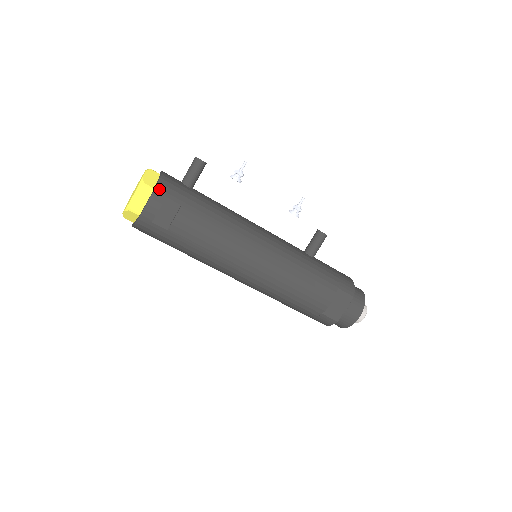
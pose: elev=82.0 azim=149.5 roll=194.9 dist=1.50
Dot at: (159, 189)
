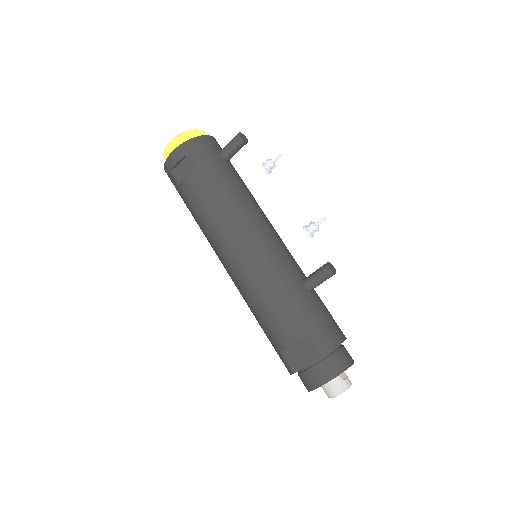
Dot at: (187, 145)
